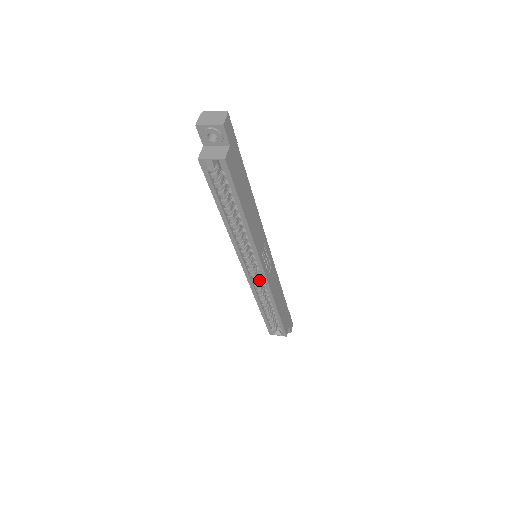
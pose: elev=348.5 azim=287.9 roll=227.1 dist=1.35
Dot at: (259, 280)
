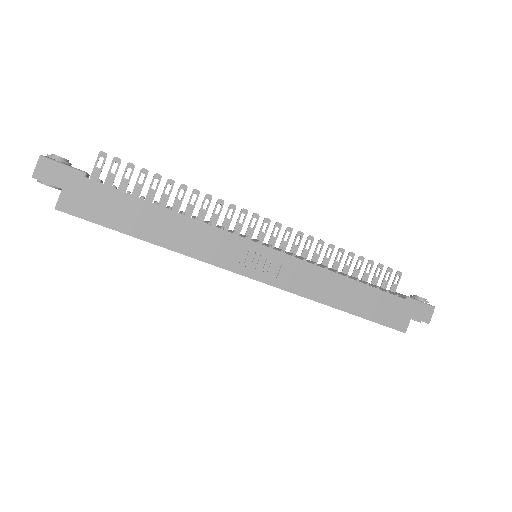
Dot at: occluded
